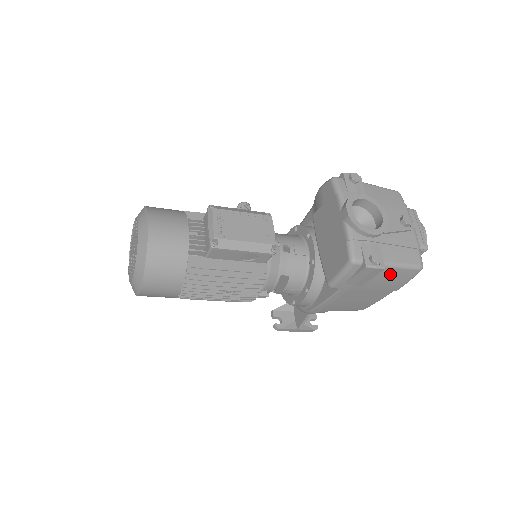
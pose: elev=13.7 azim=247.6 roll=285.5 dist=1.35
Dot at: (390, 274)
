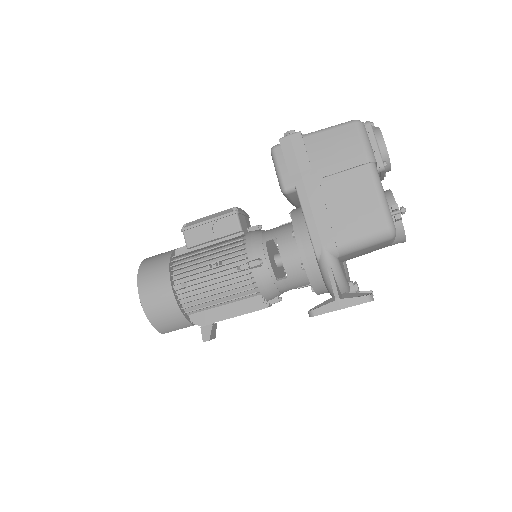
Dot at: (325, 141)
